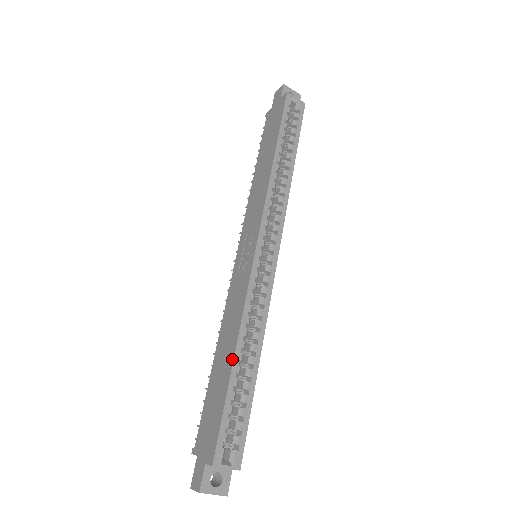
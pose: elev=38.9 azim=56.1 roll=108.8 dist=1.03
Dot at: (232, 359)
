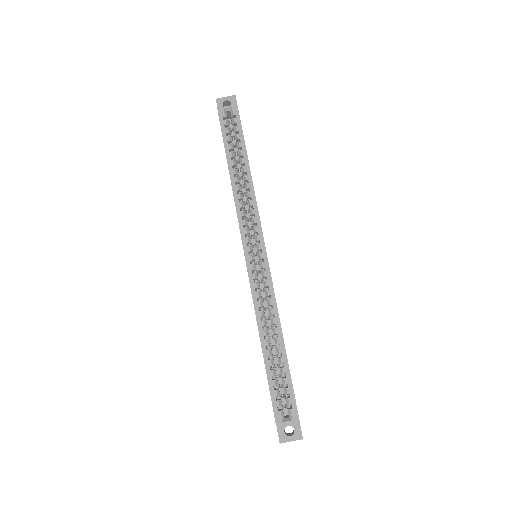
Dot at: (261, 347)
